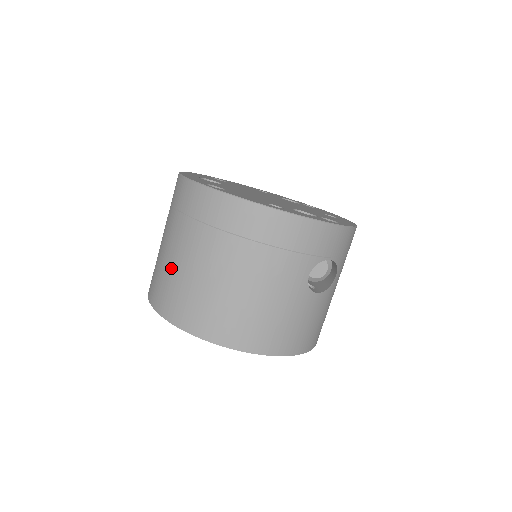
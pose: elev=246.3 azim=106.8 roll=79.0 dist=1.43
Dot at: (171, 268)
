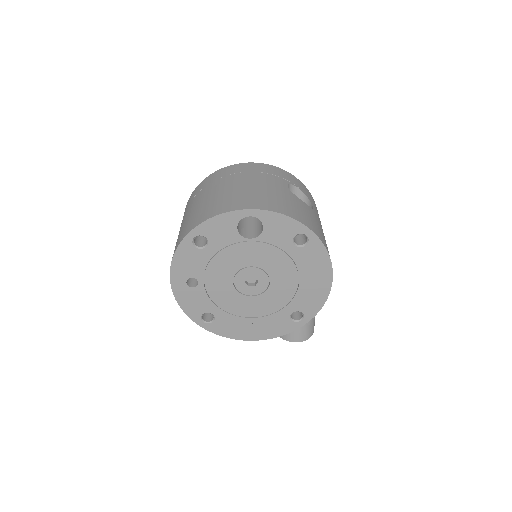
Dot at: (187, 219)
